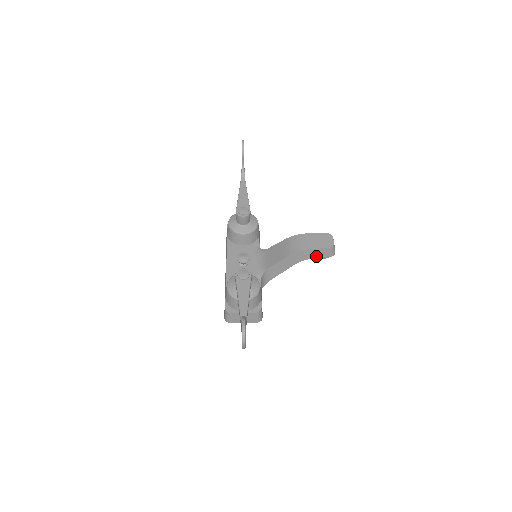
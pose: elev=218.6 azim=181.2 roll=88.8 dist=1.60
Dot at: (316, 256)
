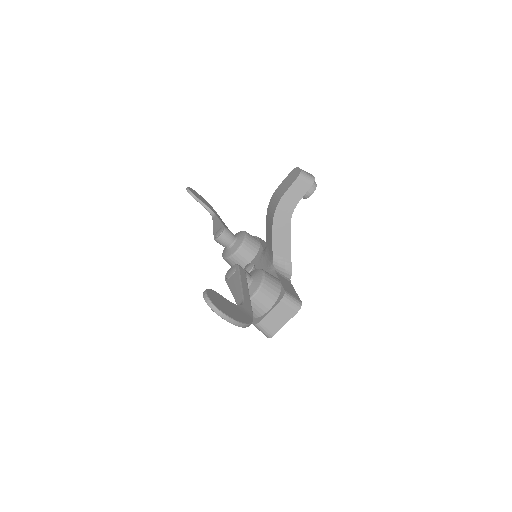
Dot at: (298, 198)
